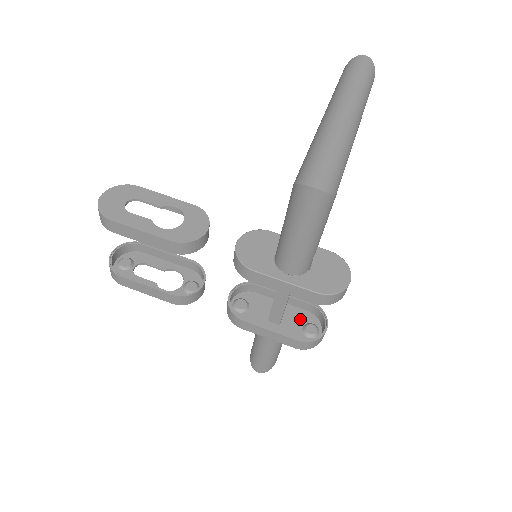
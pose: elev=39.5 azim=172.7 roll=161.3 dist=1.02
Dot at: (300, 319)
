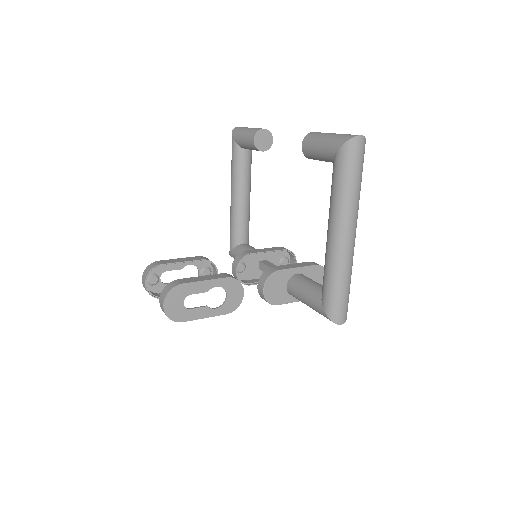
Dot at: (277, 257)
